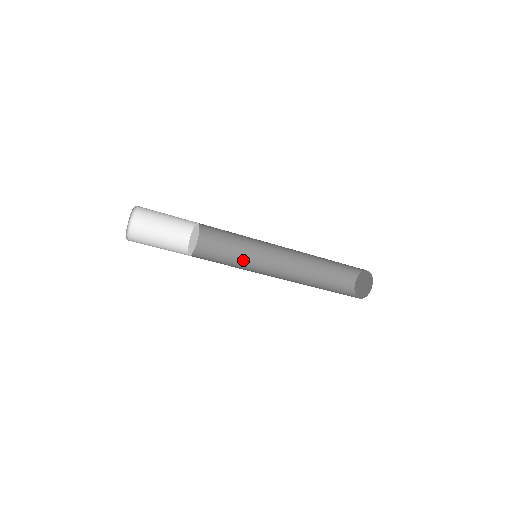
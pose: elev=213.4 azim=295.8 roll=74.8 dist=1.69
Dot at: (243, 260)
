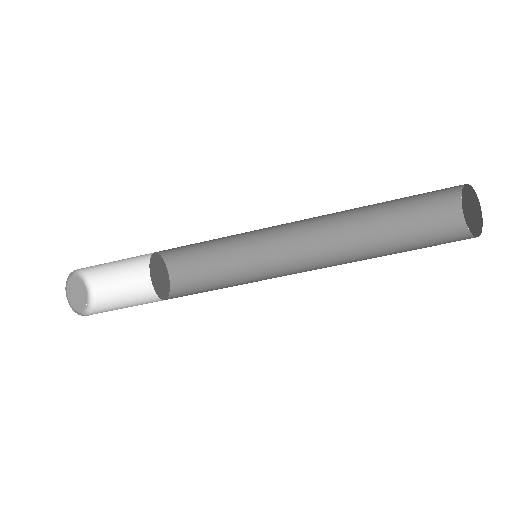
Dot at: (252, 272)
